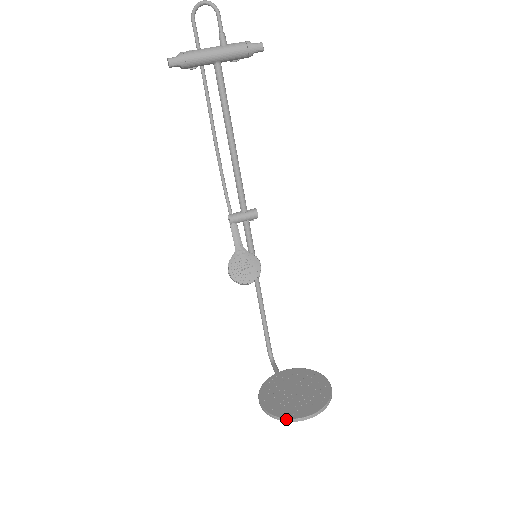
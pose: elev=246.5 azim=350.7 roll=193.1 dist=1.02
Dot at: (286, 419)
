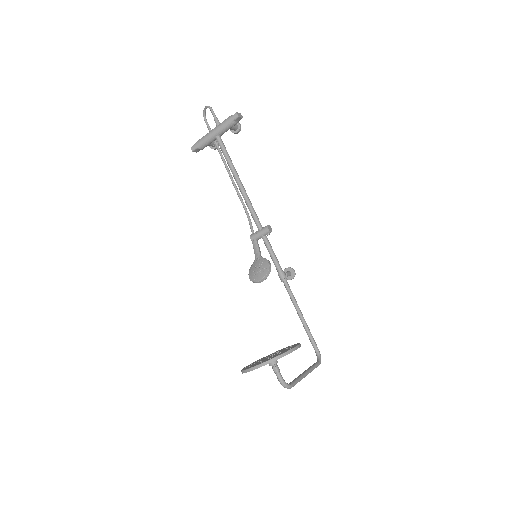
Dot at: (244, 370)
